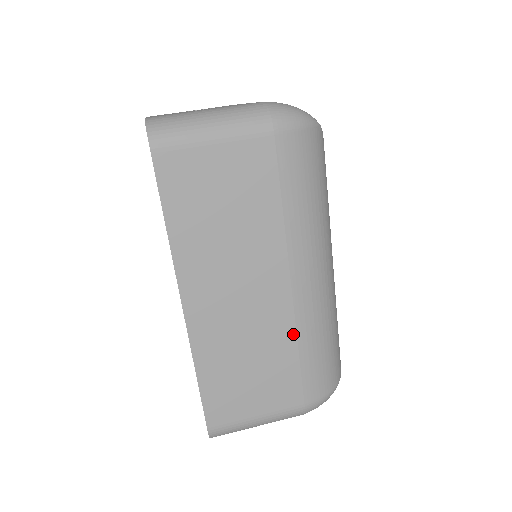
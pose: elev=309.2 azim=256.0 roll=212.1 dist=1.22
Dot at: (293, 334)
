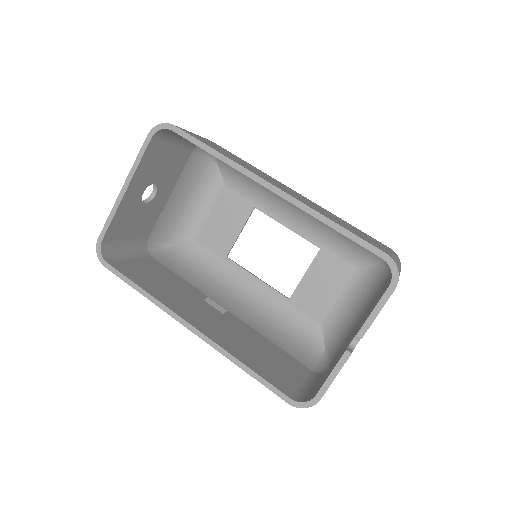
Dot at: occluded
